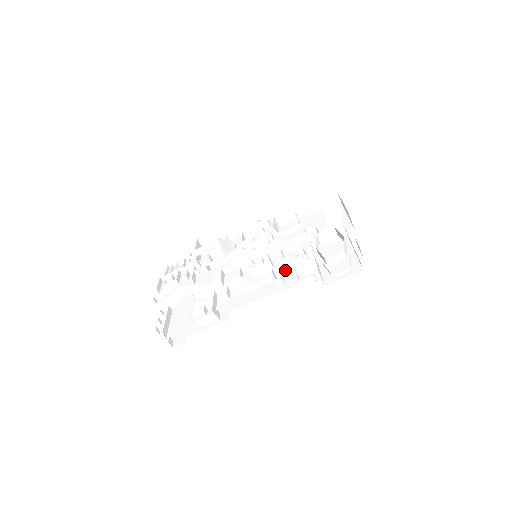
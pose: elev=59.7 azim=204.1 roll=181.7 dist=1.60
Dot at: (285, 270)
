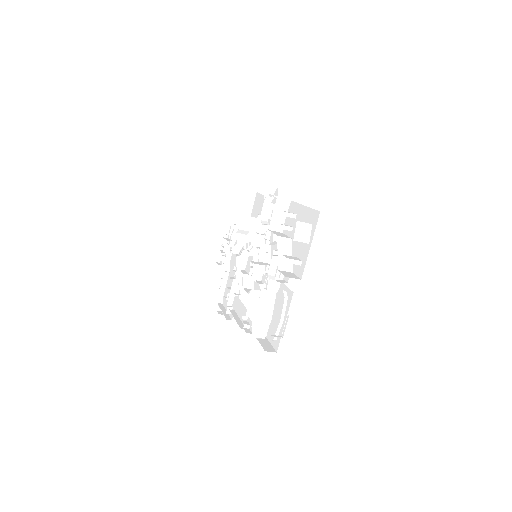
Dot at: occluded
